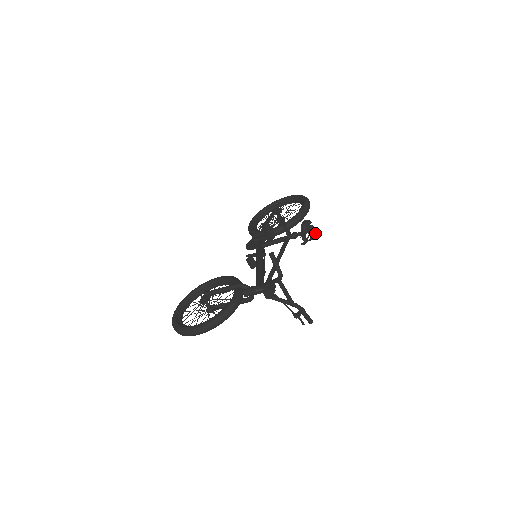
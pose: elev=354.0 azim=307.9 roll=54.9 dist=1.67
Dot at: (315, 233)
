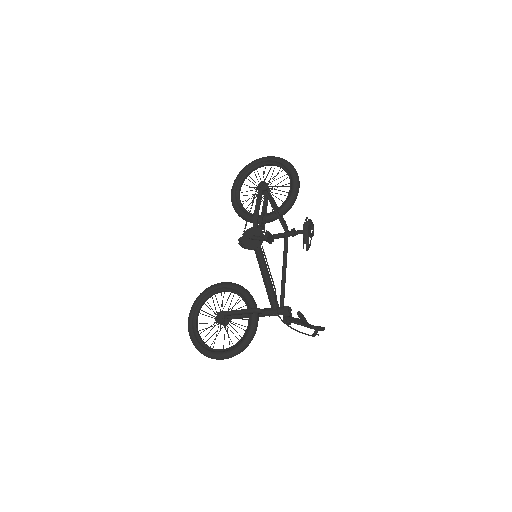
Dot at: occluded
